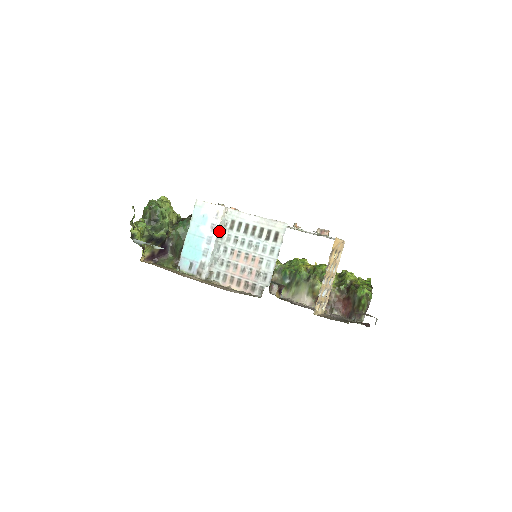
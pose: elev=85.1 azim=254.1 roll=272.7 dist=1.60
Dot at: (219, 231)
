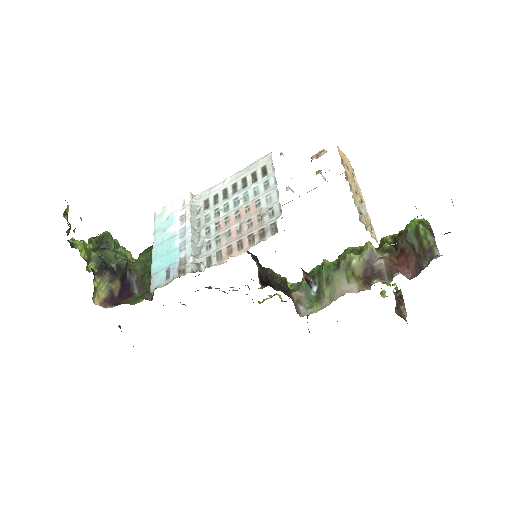
Dot at: (192, 218)
